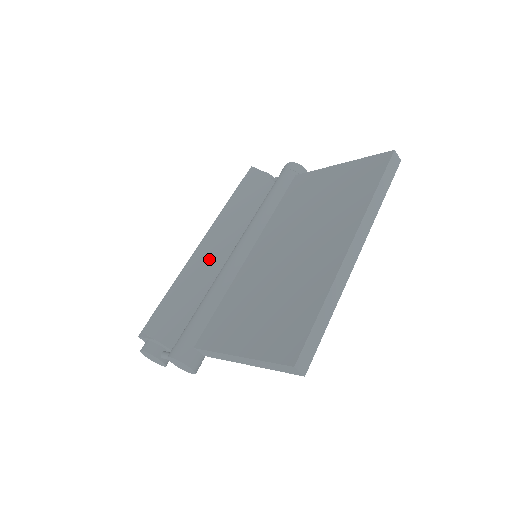
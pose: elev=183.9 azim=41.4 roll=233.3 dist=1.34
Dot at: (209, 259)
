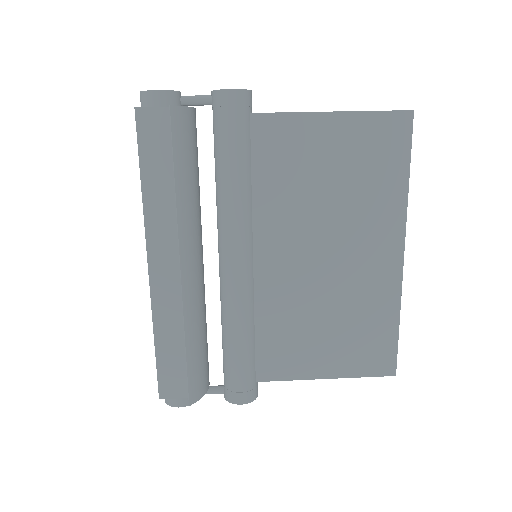
Dot at: (197, 283)
